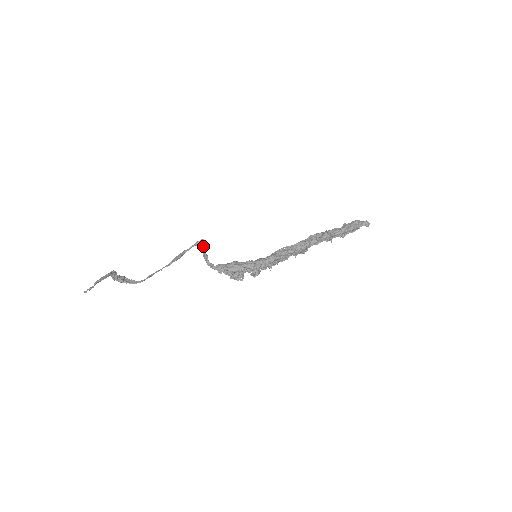
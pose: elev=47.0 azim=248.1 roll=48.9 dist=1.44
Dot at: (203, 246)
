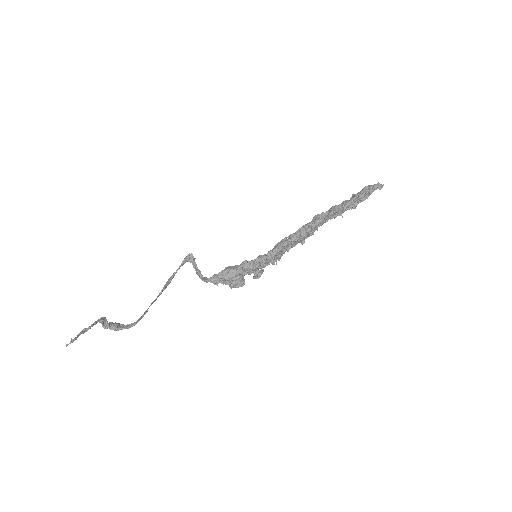
Dot at: (193, 261)
